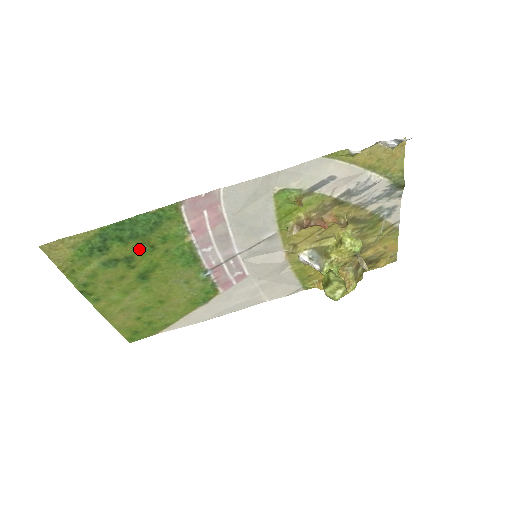
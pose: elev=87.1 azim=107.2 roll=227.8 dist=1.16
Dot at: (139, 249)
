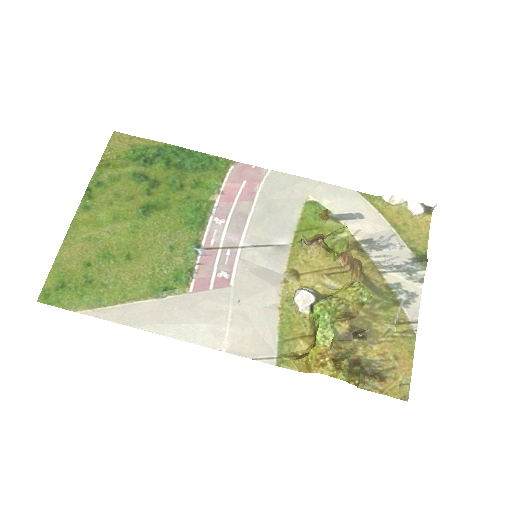
Dot at: (171, 180)
